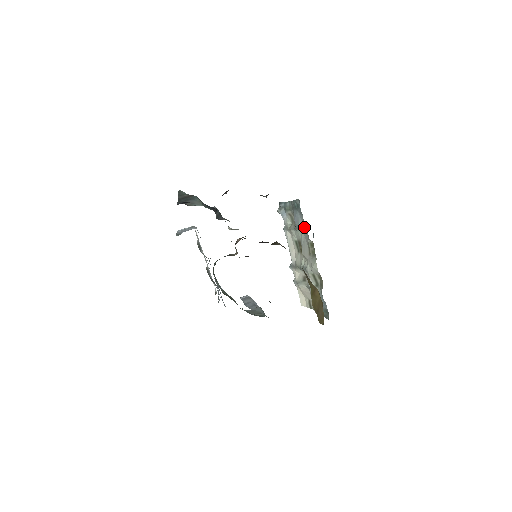
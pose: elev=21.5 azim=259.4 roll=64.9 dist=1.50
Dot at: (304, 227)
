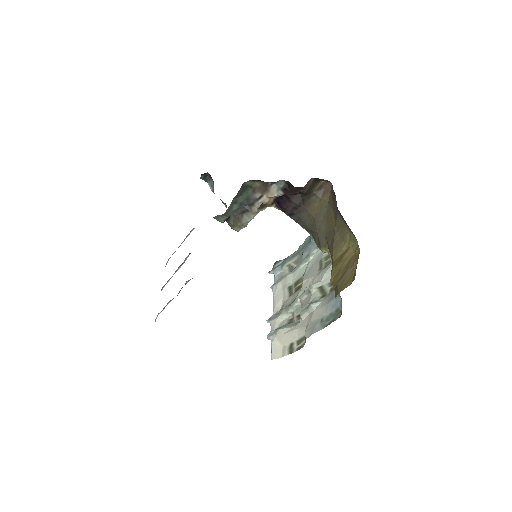
Dot at: occluded
